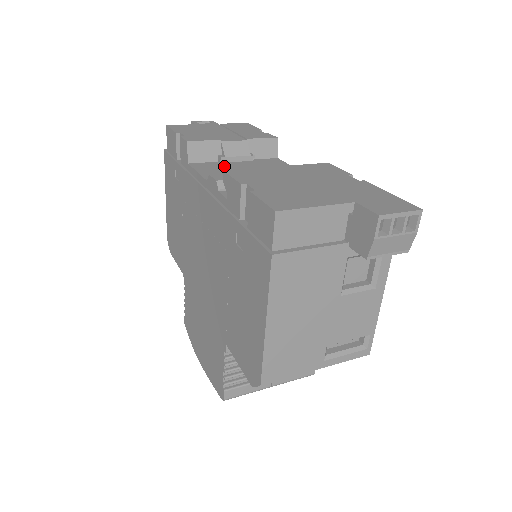
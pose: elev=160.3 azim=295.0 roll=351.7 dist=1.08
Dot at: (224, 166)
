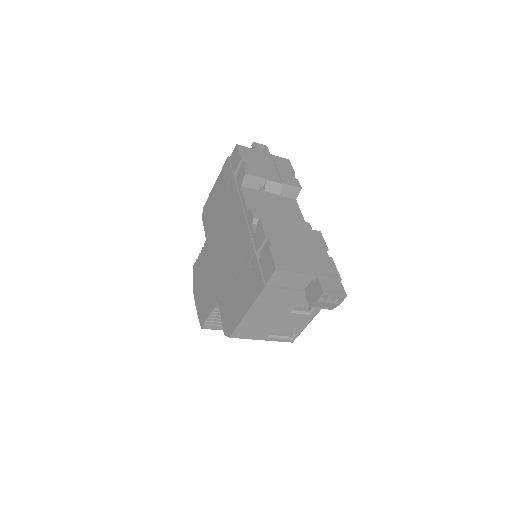
Dot at: (261, 197)
